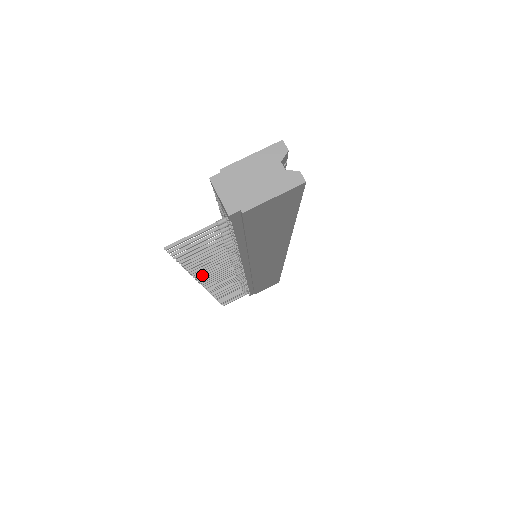
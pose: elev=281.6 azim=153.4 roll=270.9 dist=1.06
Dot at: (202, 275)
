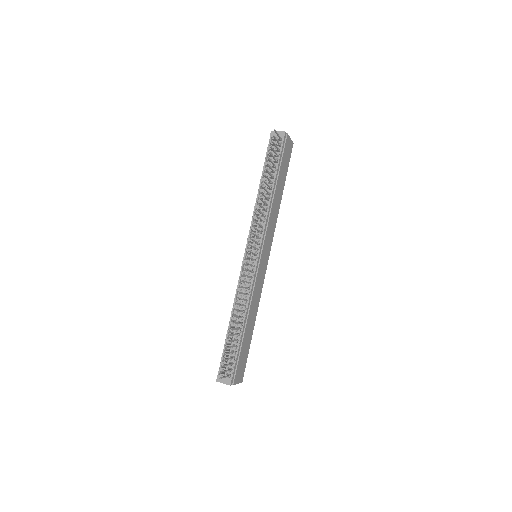
Dot at: occluded
